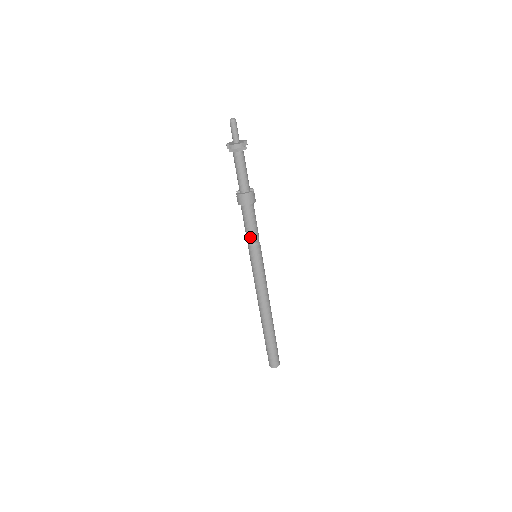
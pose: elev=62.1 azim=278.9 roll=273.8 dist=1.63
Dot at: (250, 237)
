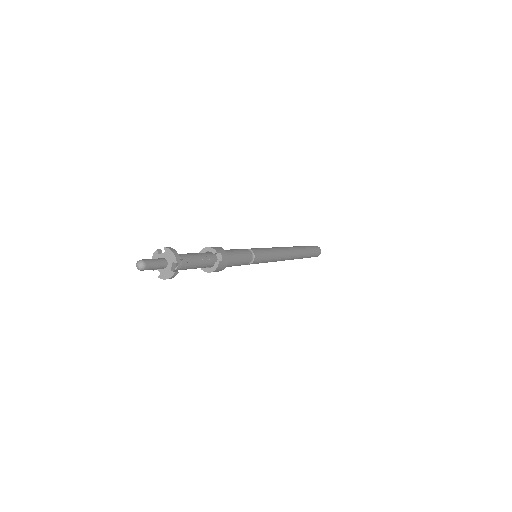
Dot at: occluded
